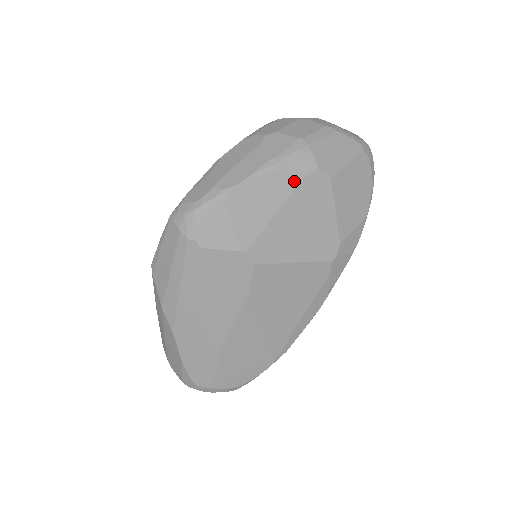
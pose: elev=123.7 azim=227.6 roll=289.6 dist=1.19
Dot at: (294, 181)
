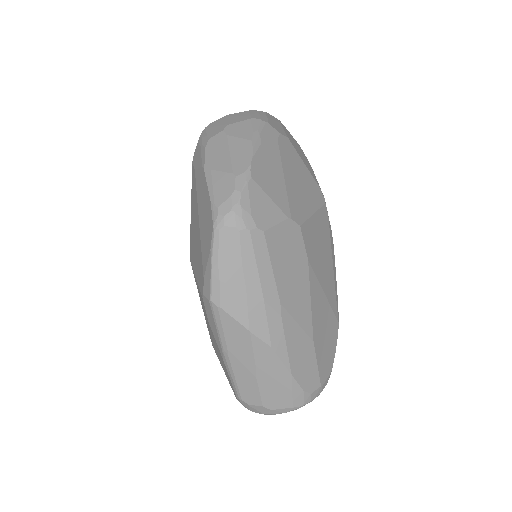
Dot at: (276, 147)
